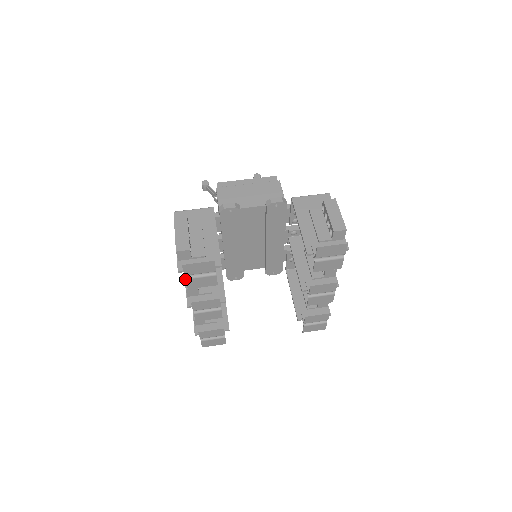
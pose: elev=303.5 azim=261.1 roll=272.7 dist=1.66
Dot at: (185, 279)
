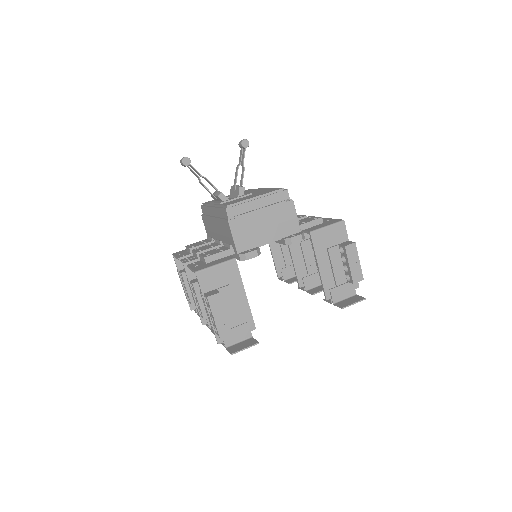
Dot at: occluded
